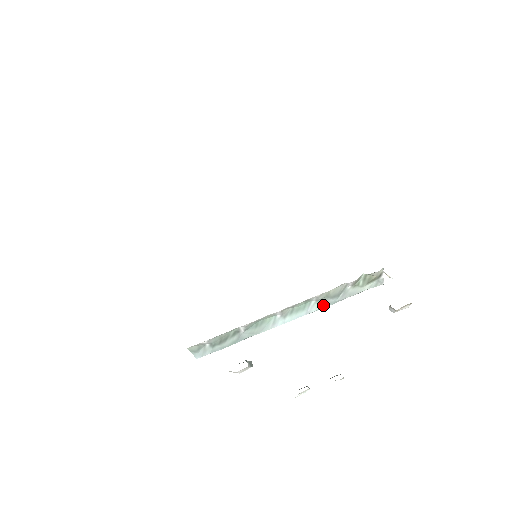
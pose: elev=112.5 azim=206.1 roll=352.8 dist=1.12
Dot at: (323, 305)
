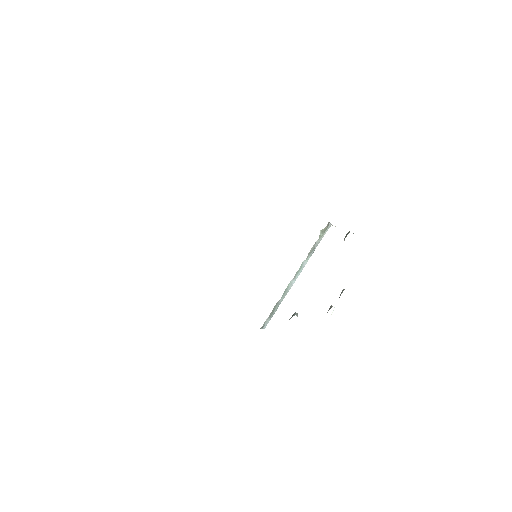
Dot at: (309, 258)
